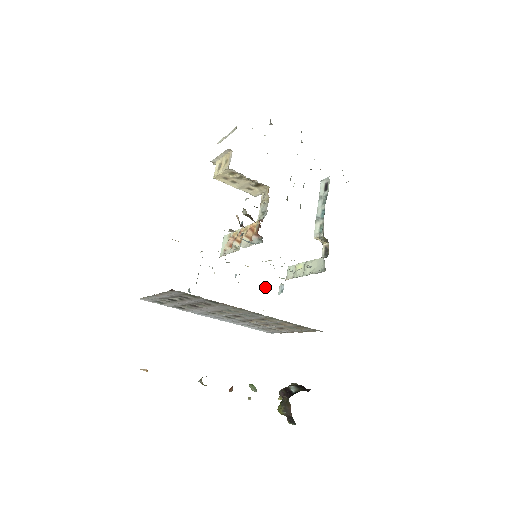
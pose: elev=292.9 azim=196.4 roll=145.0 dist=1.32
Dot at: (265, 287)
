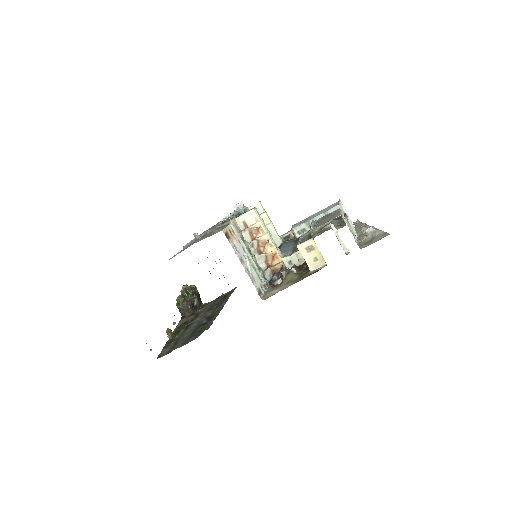
Dot at: (234, 212)
